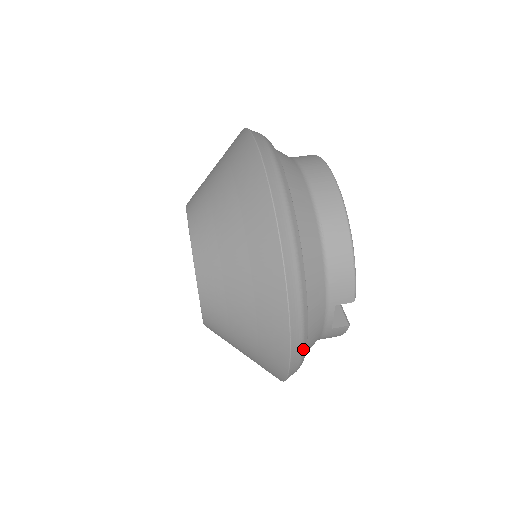
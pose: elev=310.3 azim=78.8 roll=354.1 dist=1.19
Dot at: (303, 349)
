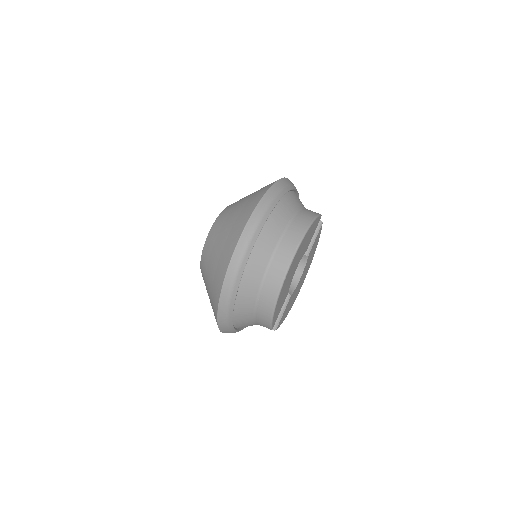
Dot at: (234, 332)
